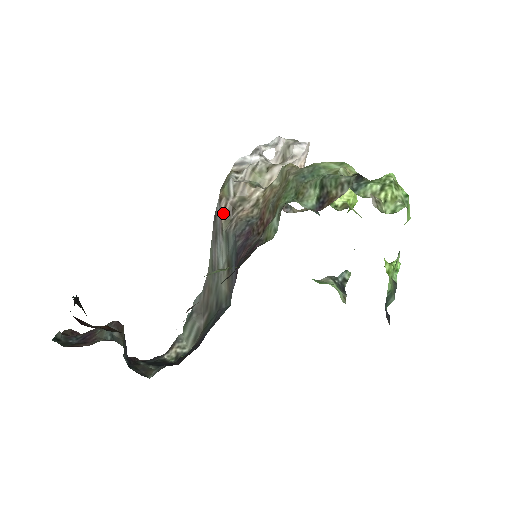
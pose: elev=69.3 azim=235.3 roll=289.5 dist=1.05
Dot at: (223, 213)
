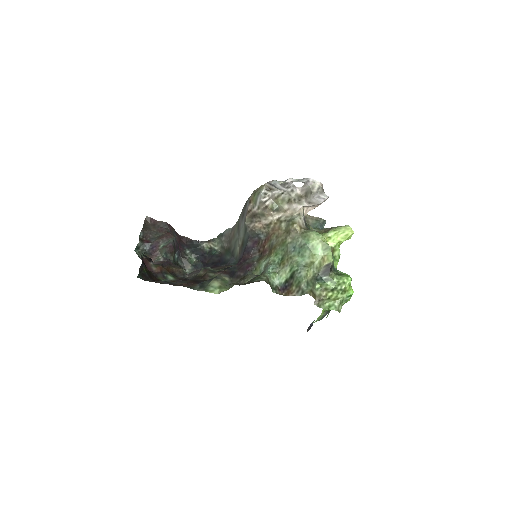
Dot at: (248, 213)
